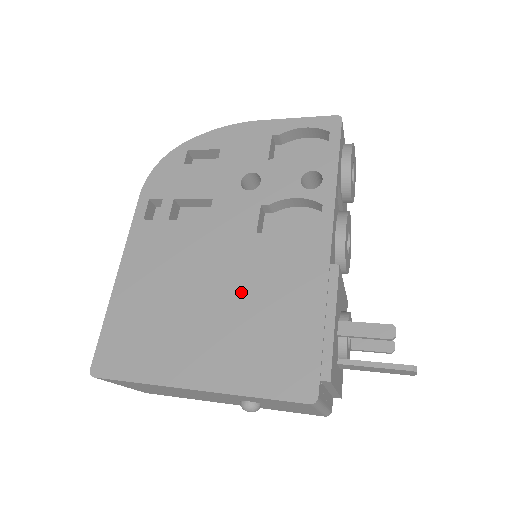
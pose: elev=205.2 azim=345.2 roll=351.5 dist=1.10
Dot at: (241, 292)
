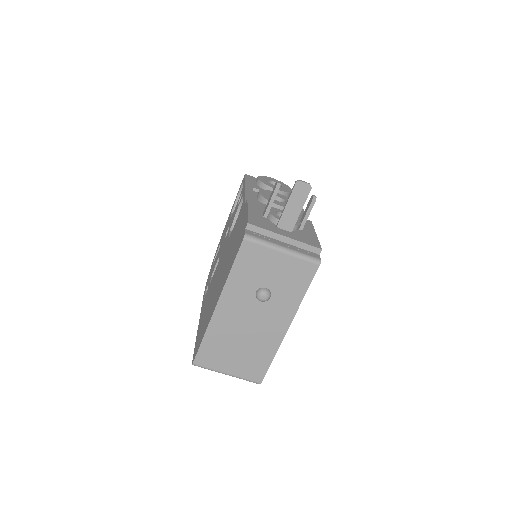
Dot at: (226, 257)
